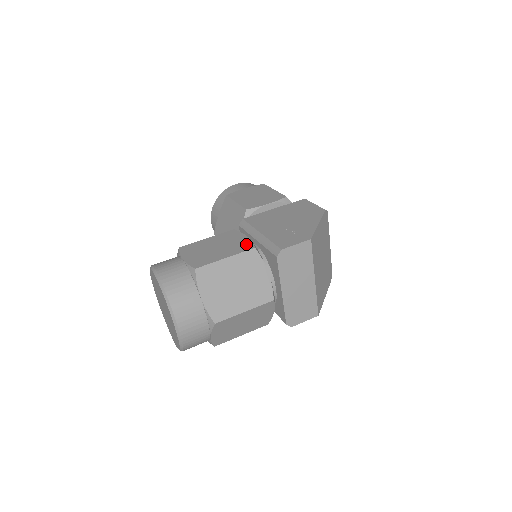
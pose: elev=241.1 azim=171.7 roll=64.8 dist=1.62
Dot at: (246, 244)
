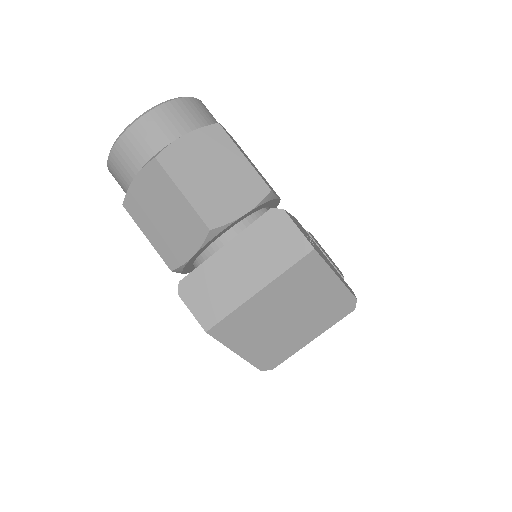
Dot at: occluded
